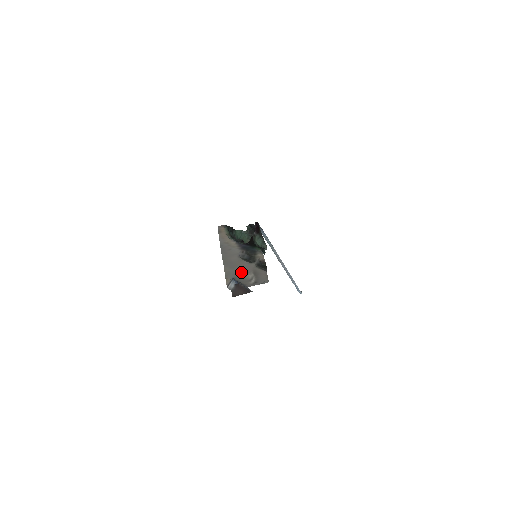
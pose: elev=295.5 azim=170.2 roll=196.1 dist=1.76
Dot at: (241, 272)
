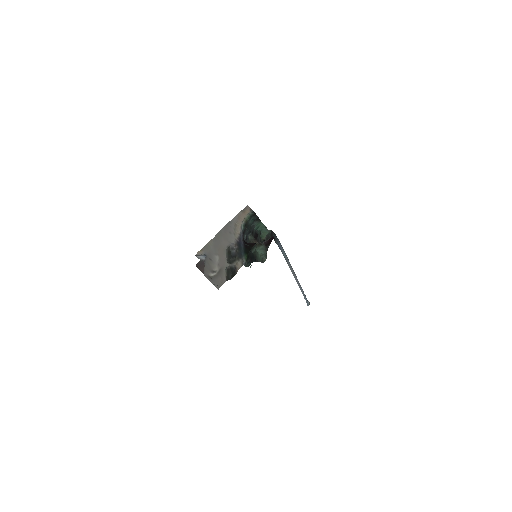
Dot at: (215, 258)
